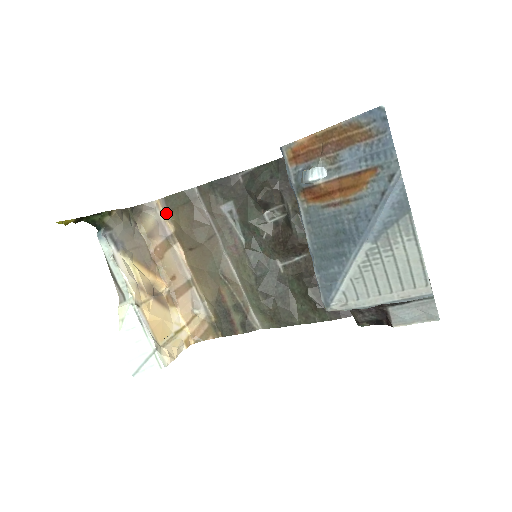
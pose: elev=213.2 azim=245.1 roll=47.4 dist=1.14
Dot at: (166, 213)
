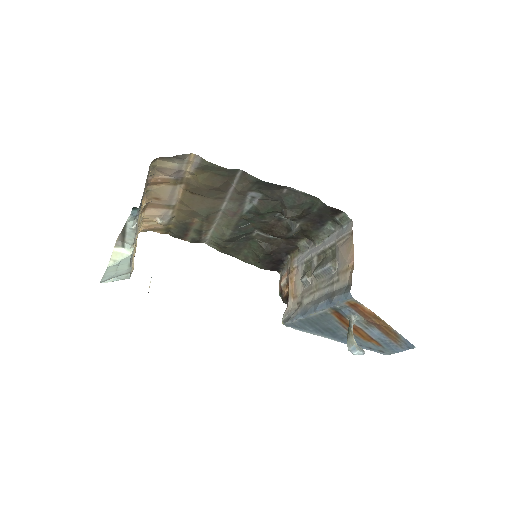
Dot at: (193, 167)
